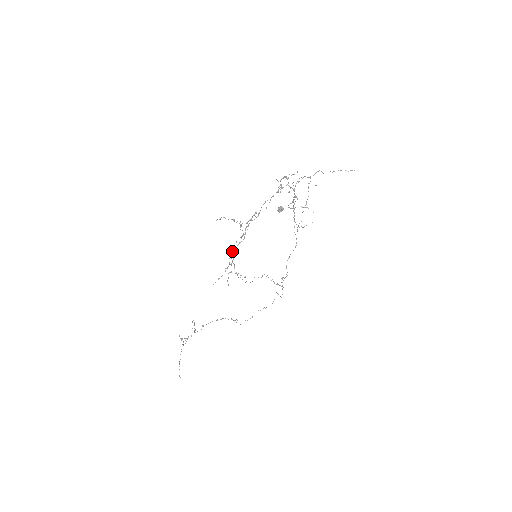
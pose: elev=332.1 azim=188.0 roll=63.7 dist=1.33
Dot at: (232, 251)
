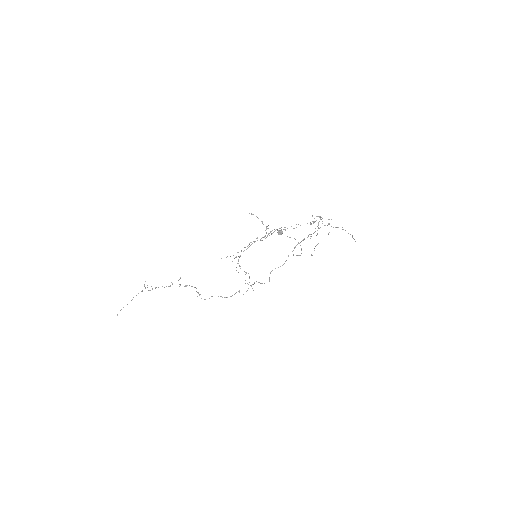
Dot at: occluded
